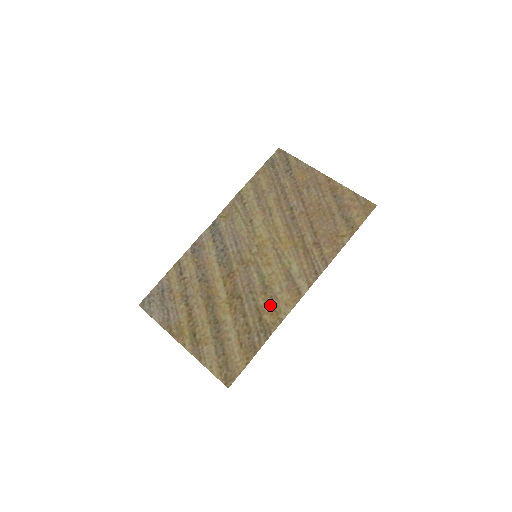
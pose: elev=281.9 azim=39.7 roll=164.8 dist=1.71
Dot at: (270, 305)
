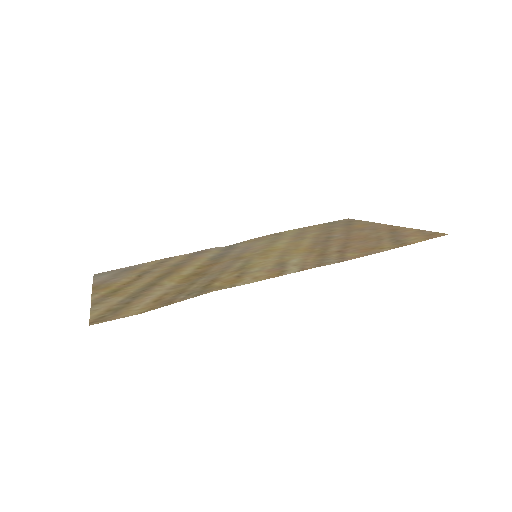
Dot at: (232, 277)
